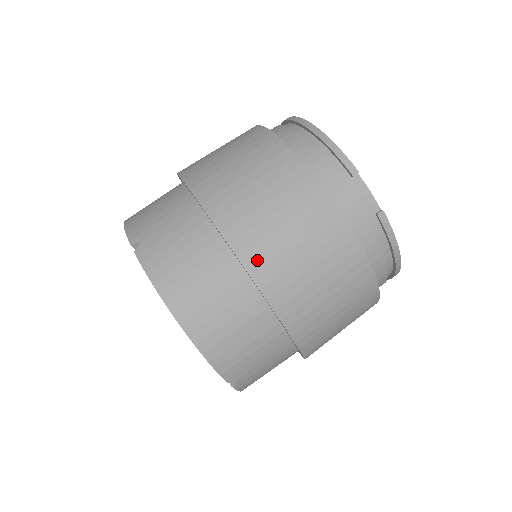
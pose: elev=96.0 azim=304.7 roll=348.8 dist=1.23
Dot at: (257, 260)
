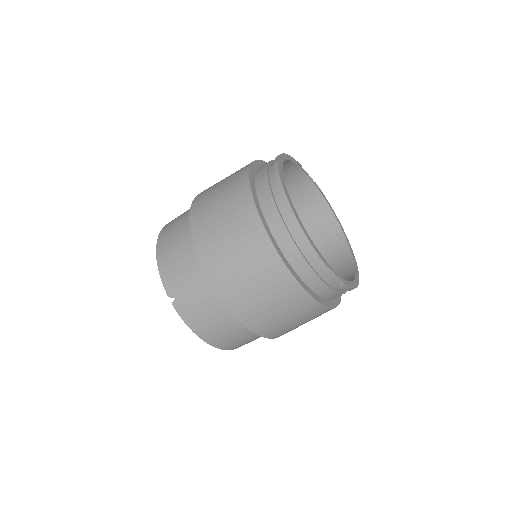
Dot at: (254, 323)
